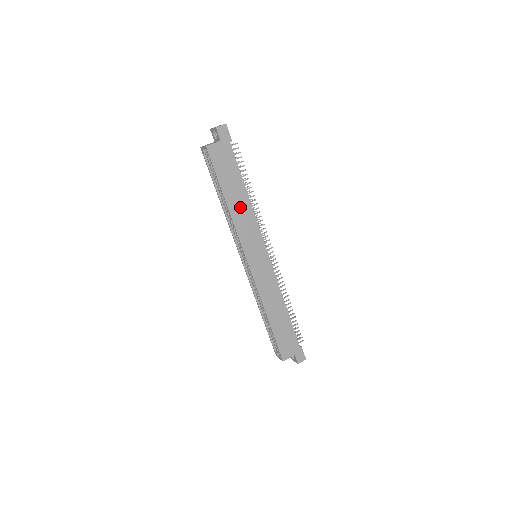
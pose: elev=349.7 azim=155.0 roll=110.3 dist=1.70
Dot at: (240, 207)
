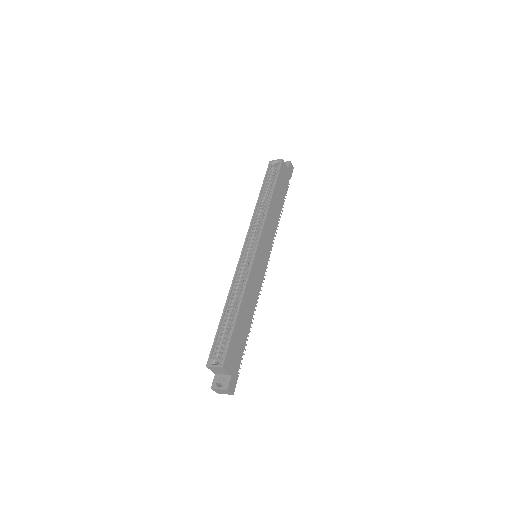
Dot at: (274, 211)
